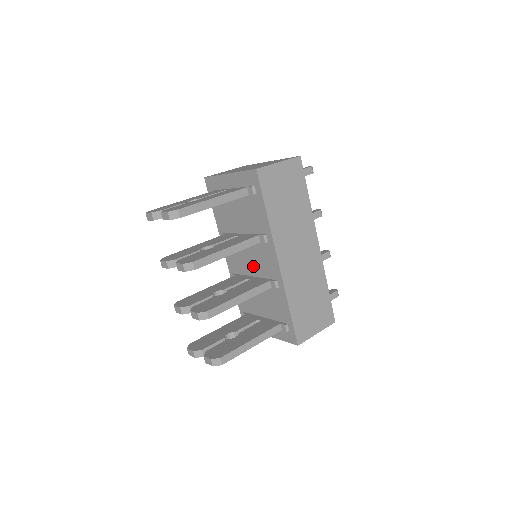
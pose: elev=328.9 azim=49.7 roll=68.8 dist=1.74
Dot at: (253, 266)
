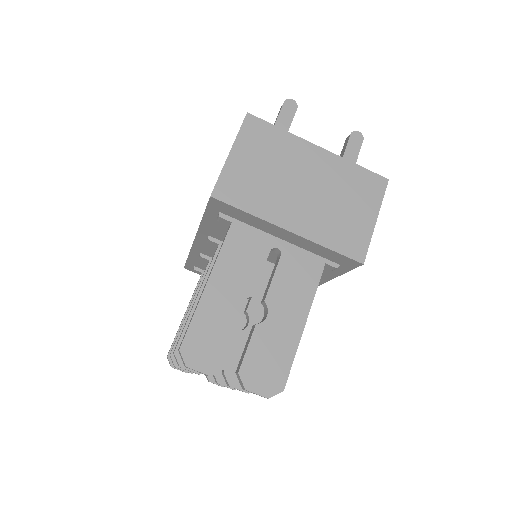
Dot at: occluded
